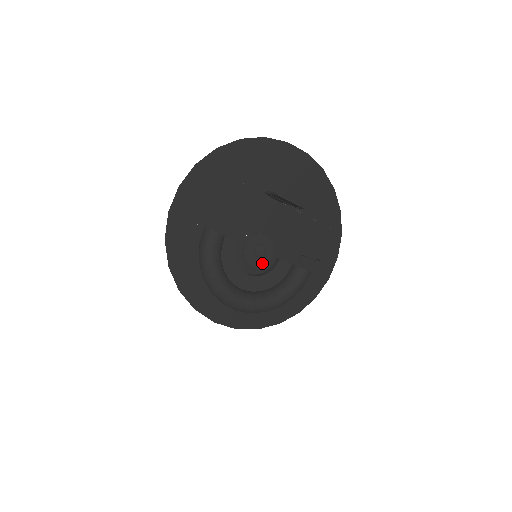
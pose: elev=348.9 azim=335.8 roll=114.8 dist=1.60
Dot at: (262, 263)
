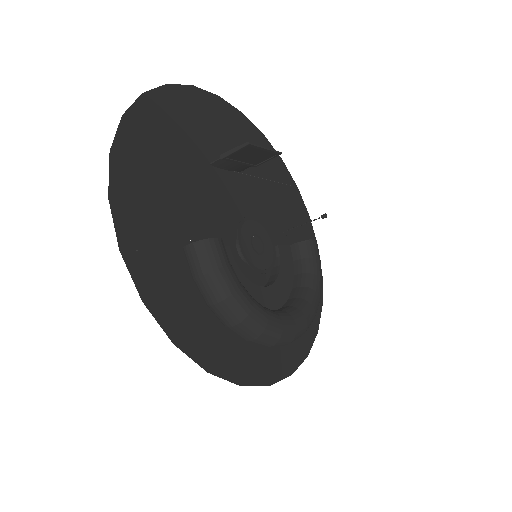
Dot at: (269, 261)
